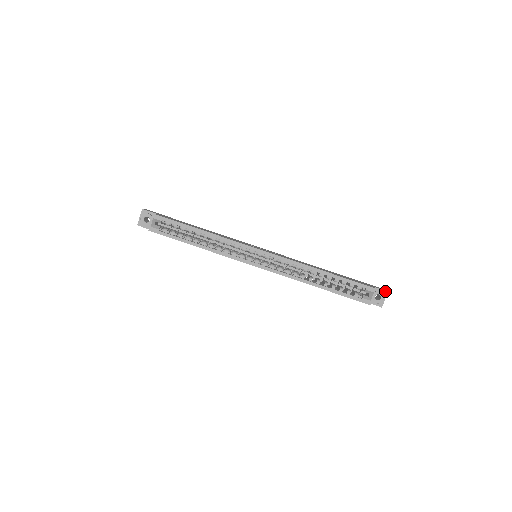
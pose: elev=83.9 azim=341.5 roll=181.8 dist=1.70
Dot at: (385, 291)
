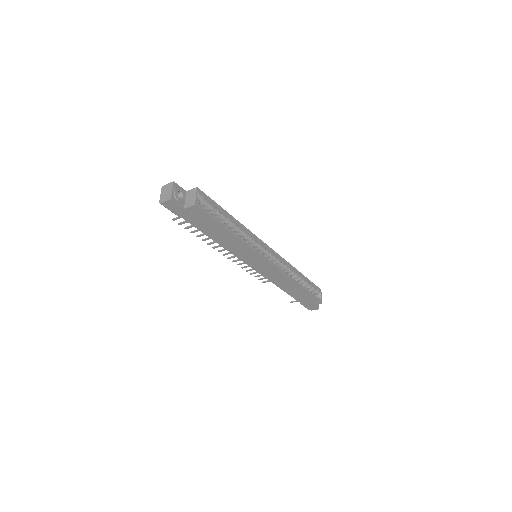
Dot at: occluded
